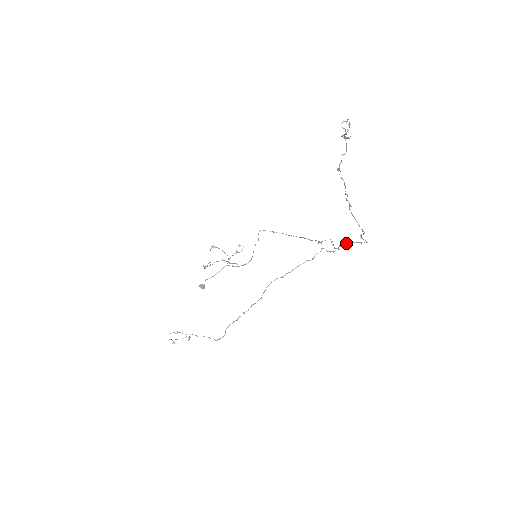
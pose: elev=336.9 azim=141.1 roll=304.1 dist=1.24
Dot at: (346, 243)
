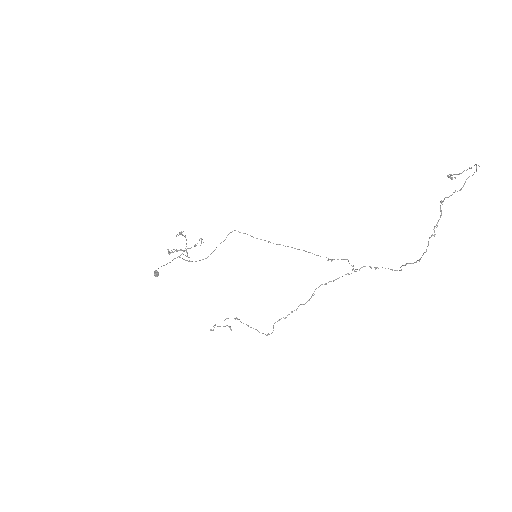
Dot at: occluded
